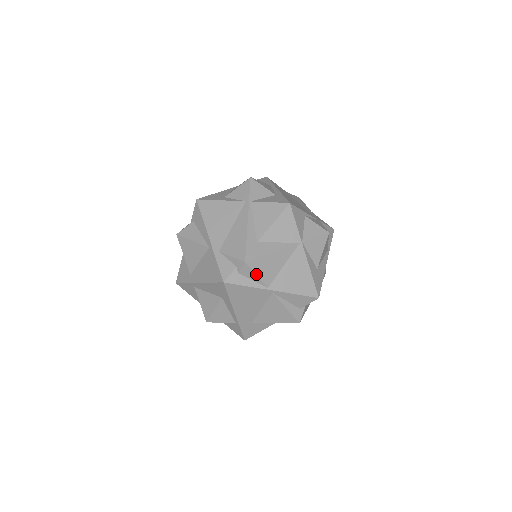
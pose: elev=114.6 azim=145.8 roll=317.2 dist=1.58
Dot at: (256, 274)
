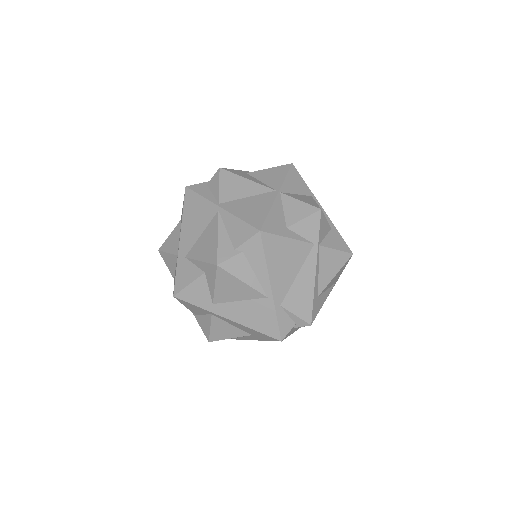
Dot at: occluded
